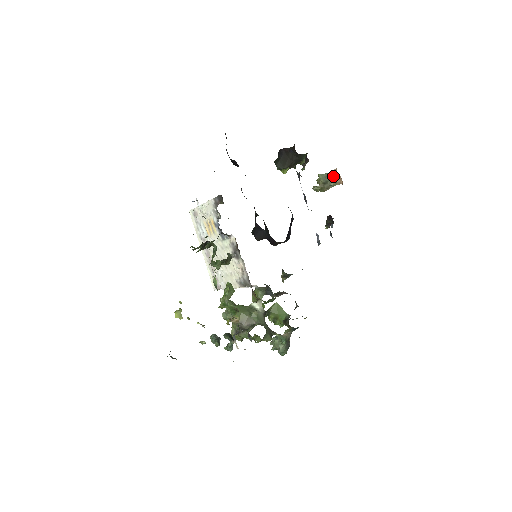
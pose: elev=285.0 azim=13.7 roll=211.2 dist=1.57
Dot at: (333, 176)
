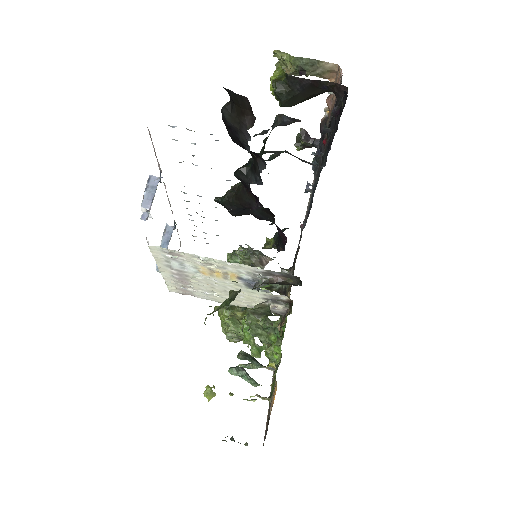
Dot at: (322, 69)
